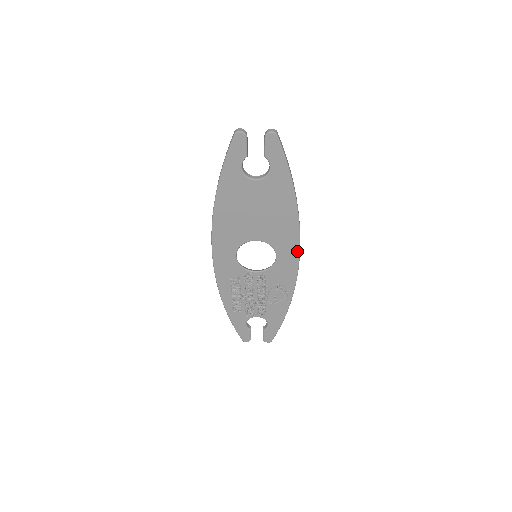
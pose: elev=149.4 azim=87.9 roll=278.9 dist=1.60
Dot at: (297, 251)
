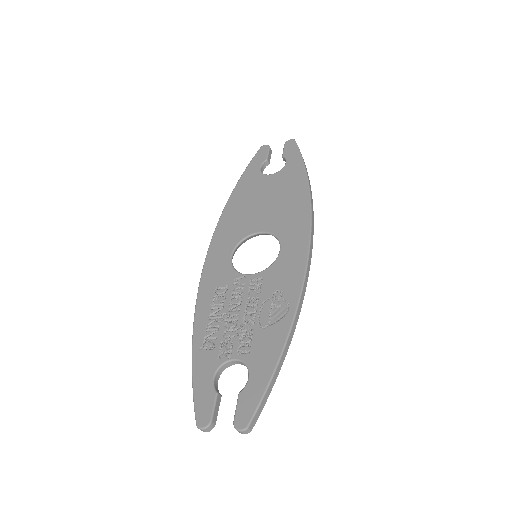
Dot at: (307, 238)
